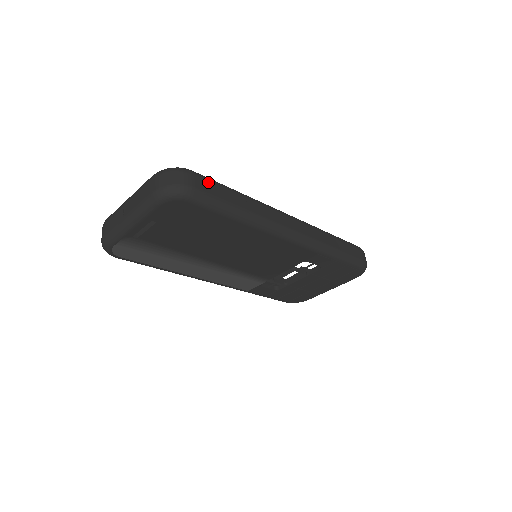
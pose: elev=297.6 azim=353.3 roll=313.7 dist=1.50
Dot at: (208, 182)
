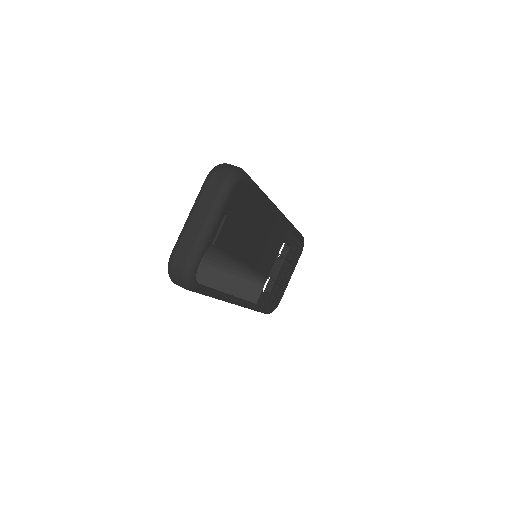
Dot at: occluded
